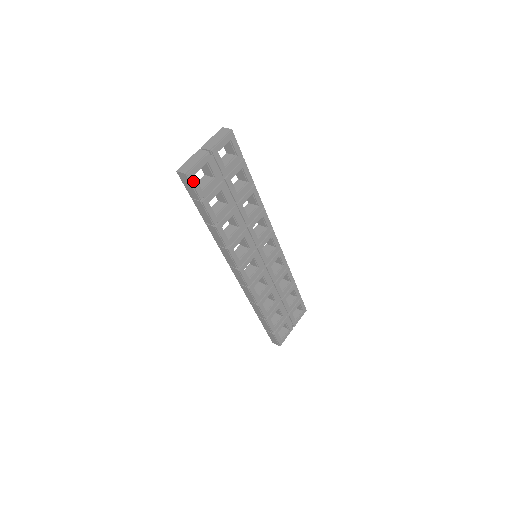
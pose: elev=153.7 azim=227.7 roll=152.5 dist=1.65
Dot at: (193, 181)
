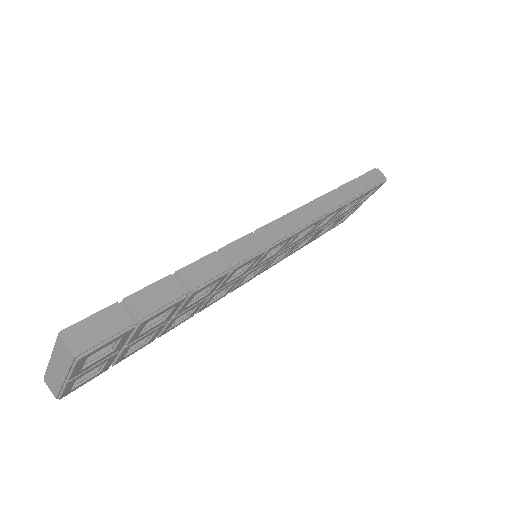
Dot at: (76, 388)
